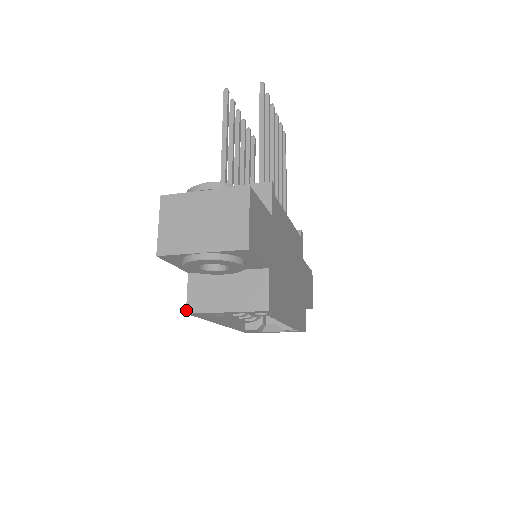
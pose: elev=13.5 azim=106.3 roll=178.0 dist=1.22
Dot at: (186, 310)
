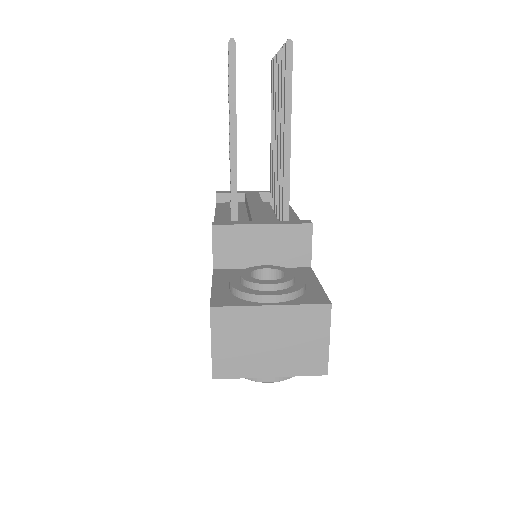
Dot at: occluded
